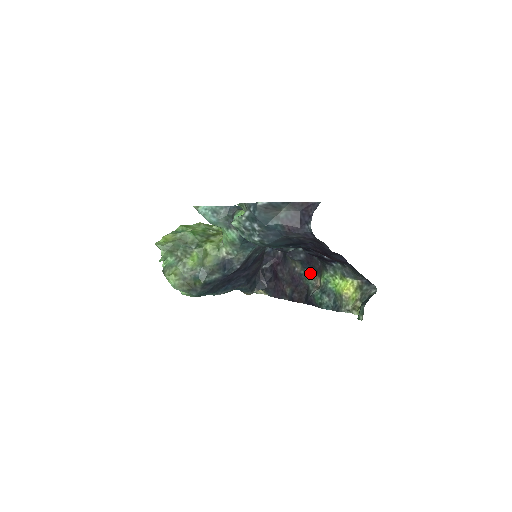
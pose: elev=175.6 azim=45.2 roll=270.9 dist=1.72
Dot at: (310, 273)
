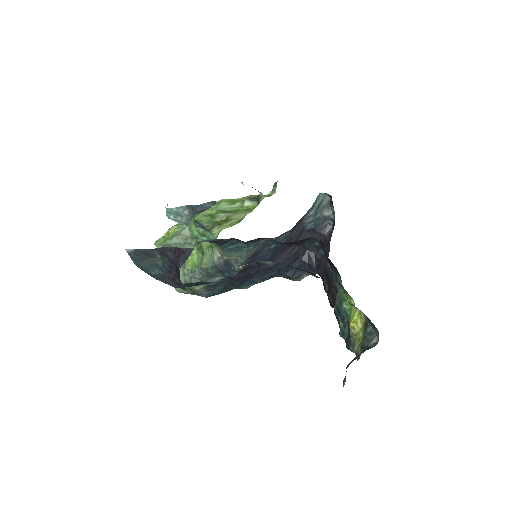
Dot at: (336, 275)
